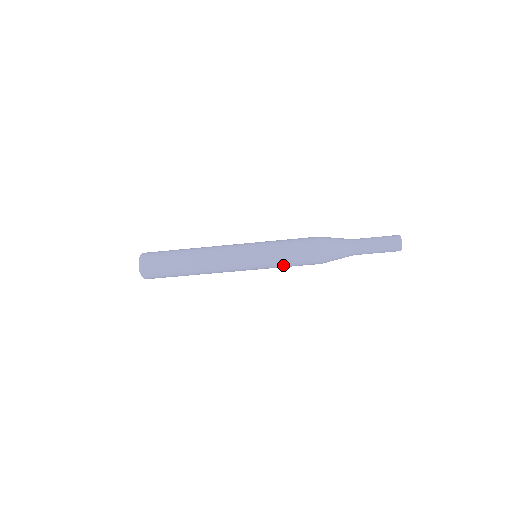
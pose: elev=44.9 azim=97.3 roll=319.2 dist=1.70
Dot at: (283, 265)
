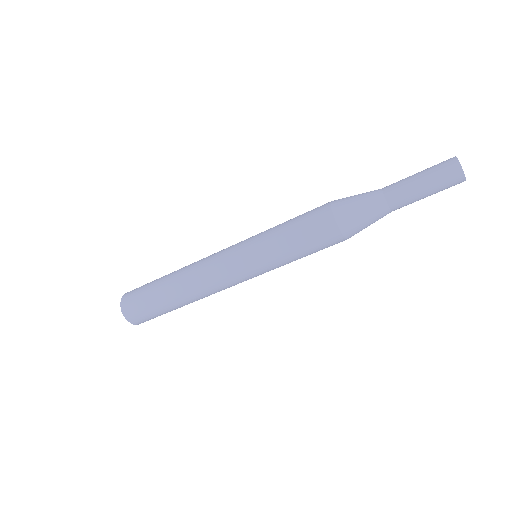
Dot at: occluded
